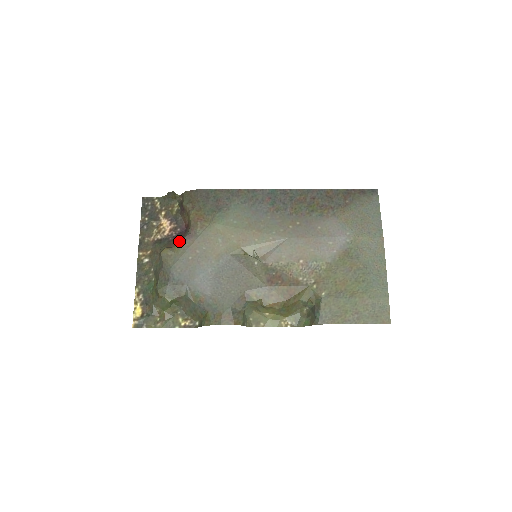
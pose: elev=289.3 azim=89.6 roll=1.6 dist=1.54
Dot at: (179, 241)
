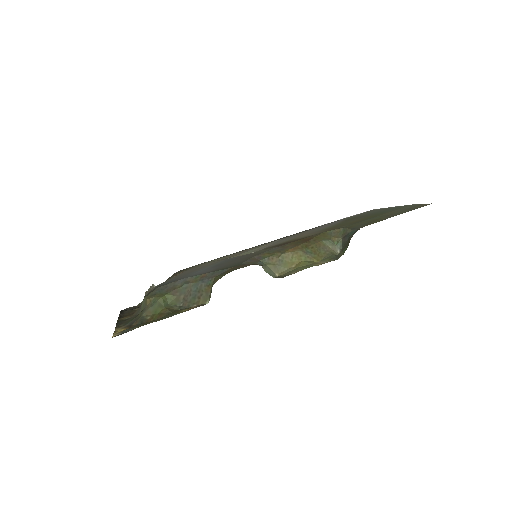
Dot at: occluded
